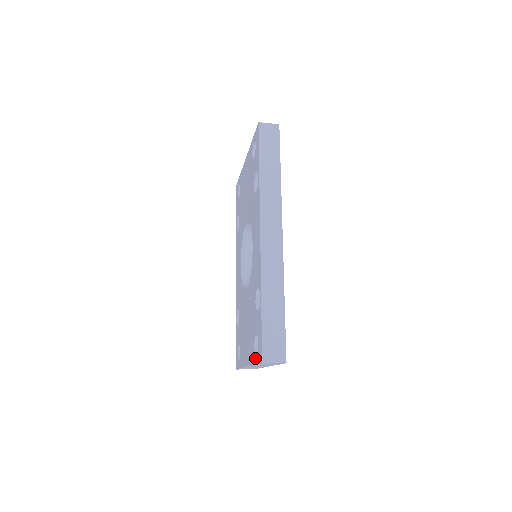
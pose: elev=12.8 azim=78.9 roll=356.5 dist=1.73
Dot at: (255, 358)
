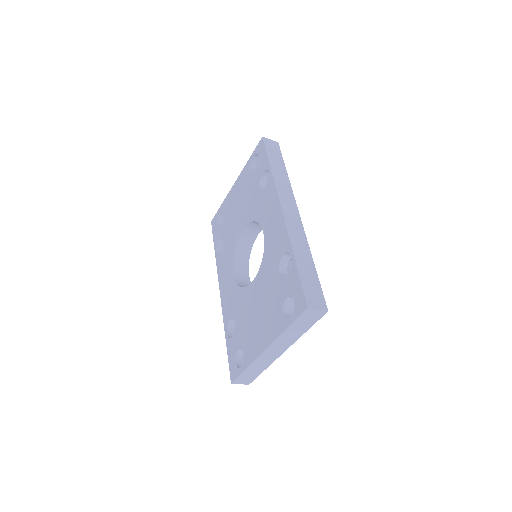
Dot at: (288, 320)
